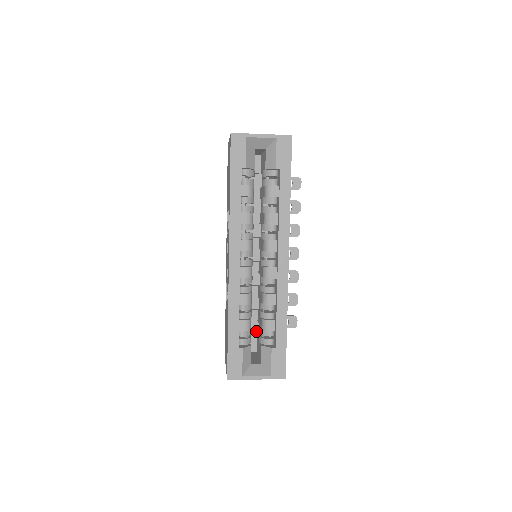
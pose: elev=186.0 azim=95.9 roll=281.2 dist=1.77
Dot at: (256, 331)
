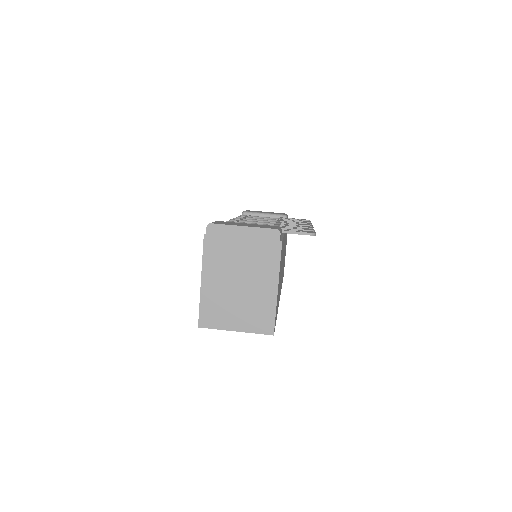
Dot at: occluded
